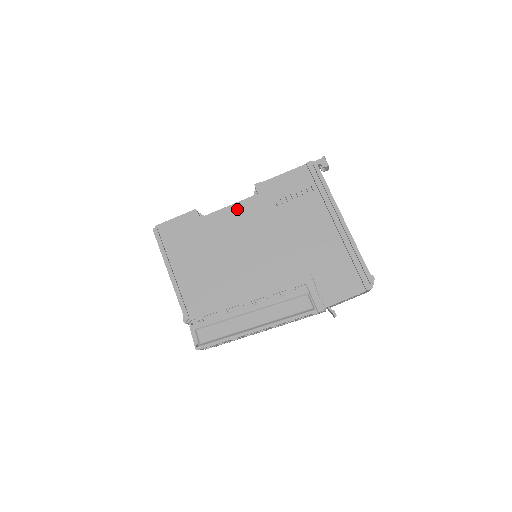
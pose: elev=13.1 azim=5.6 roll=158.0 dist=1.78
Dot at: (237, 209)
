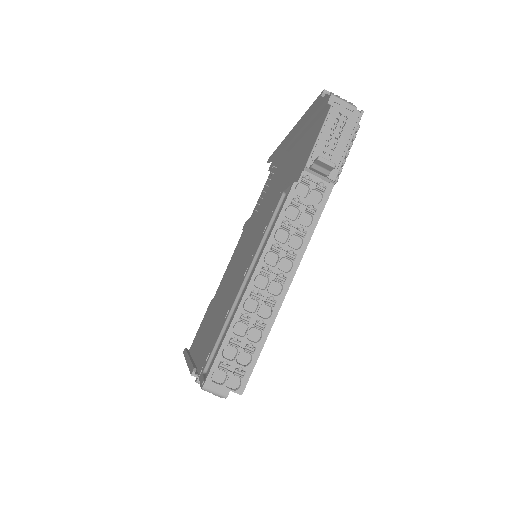
Dot at: (233, 256)
